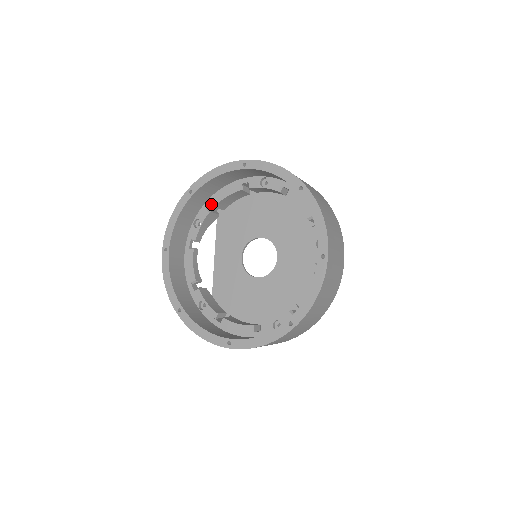
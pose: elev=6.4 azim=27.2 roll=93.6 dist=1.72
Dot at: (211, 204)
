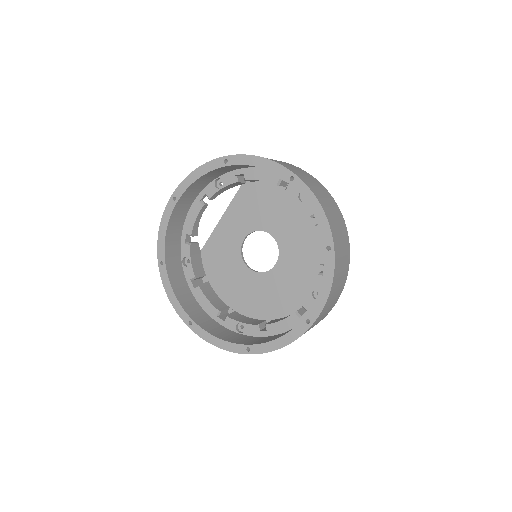
Dot at: (242, 174)
